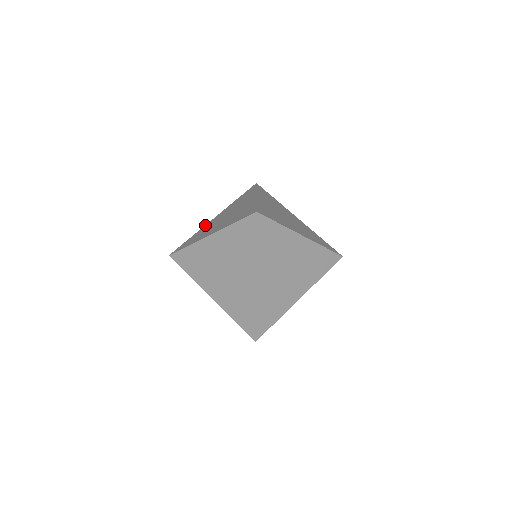
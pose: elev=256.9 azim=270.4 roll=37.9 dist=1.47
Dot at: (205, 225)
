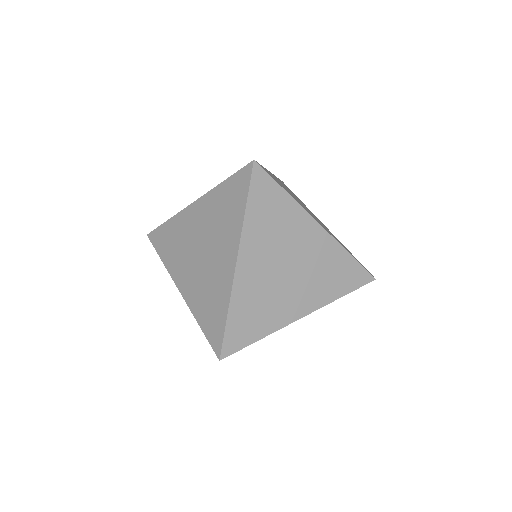
Dot at: occluded
